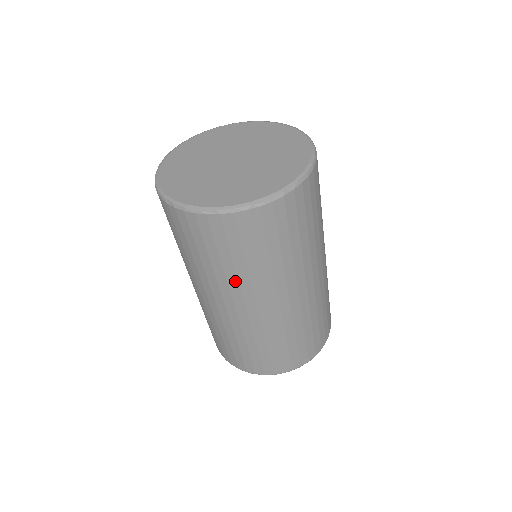
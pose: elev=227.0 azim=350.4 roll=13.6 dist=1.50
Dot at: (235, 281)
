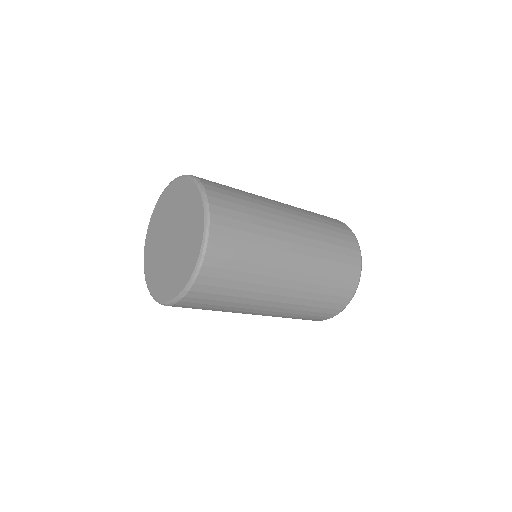
Dot at: (227, 311)
